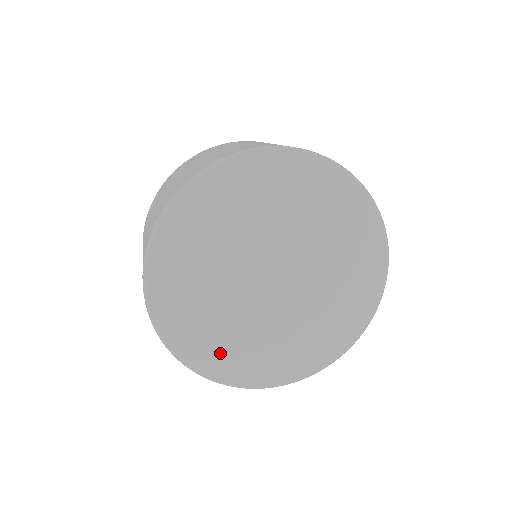
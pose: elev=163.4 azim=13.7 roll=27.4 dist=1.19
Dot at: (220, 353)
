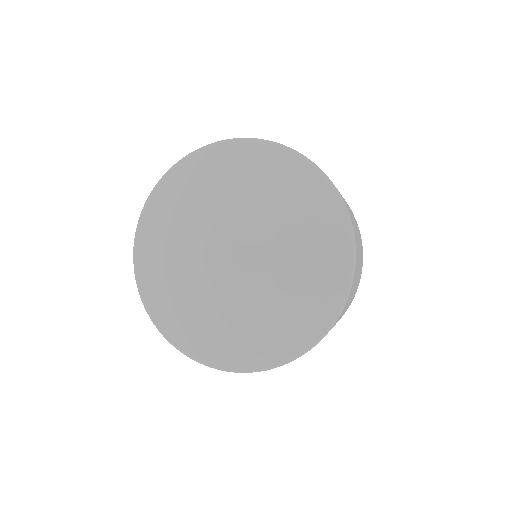
Dot at: (197, 331)
